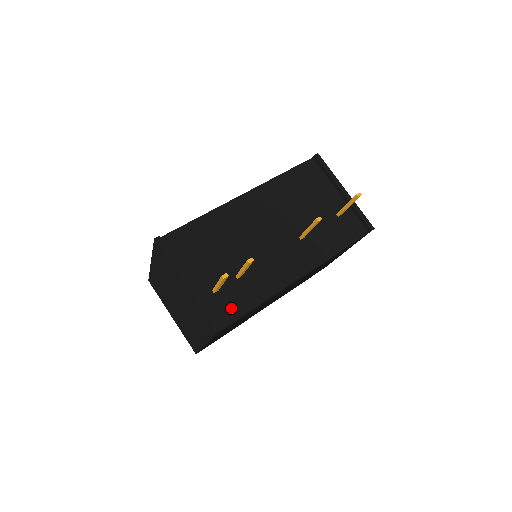
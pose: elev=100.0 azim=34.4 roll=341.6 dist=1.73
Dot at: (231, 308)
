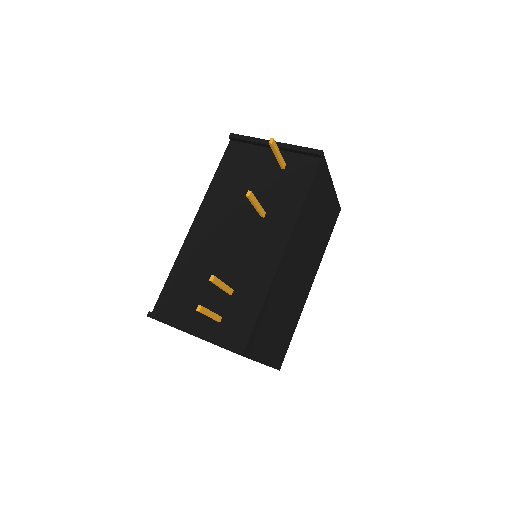
Dot at: (241, 324)
